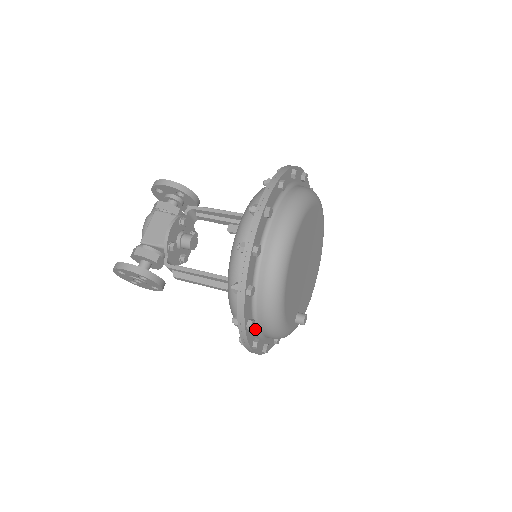
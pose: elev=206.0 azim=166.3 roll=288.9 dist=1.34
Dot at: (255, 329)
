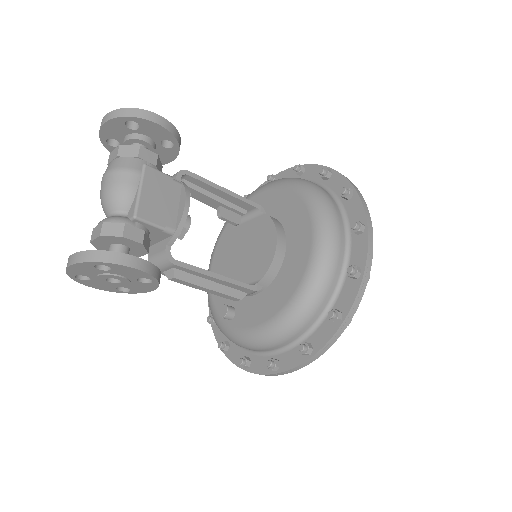
Dot at: occluded
